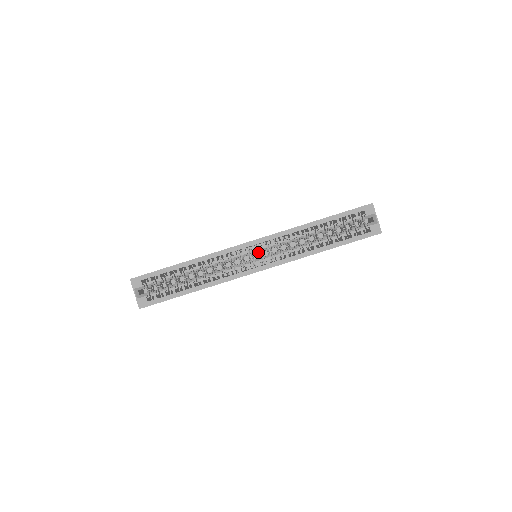
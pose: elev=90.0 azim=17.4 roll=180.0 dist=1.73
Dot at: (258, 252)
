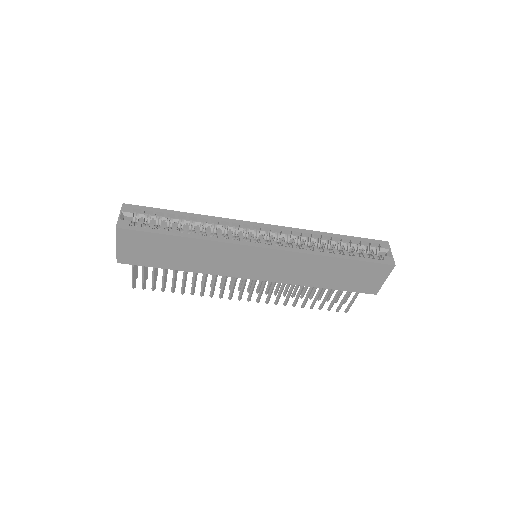
Dot at: (265, 235)
